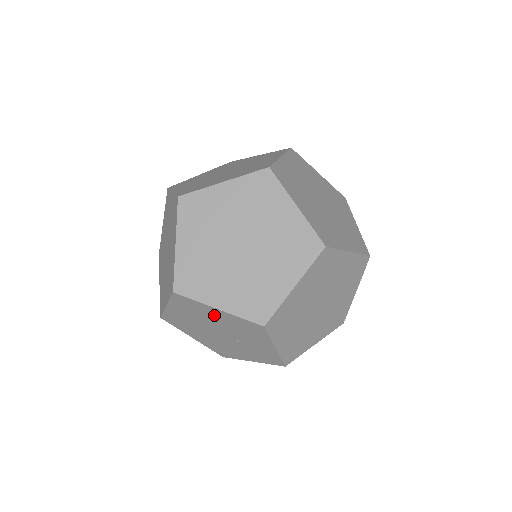
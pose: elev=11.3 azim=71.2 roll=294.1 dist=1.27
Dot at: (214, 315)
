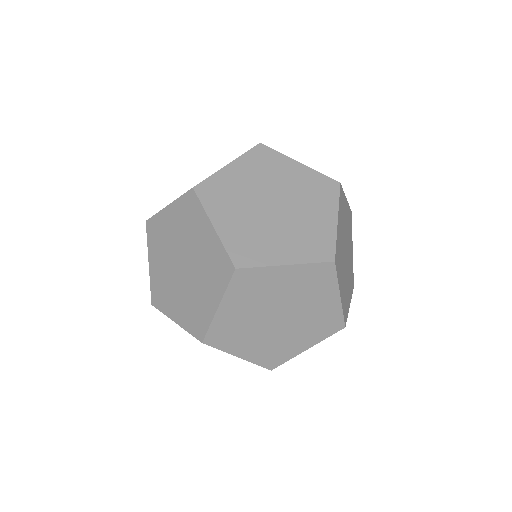
Dot at: occluded
